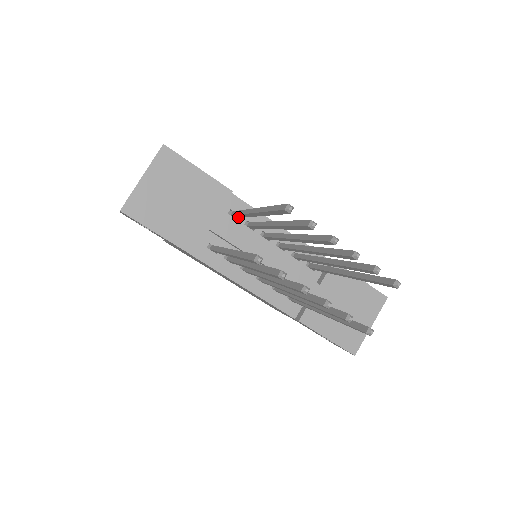
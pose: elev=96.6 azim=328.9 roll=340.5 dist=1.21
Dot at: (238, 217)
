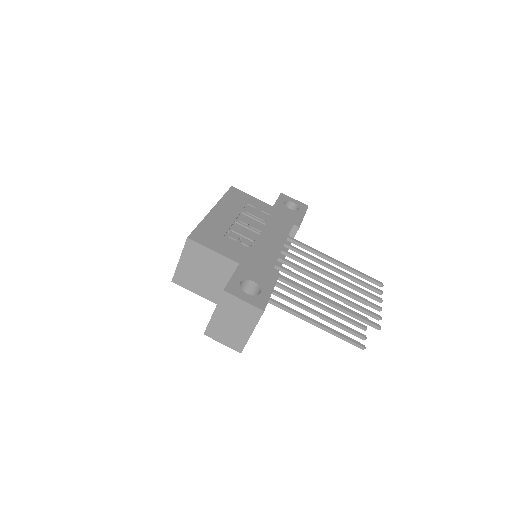
Dot at: (282, 280)
